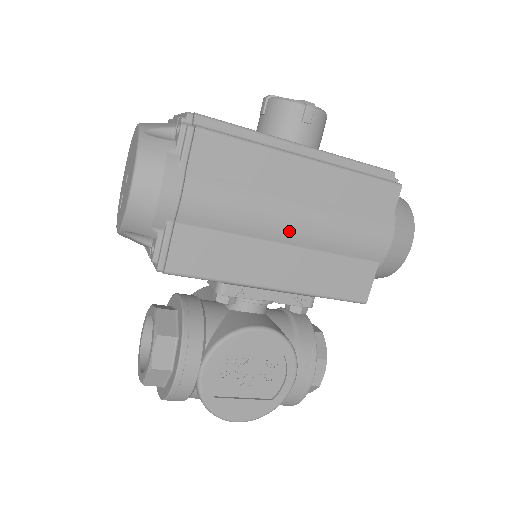
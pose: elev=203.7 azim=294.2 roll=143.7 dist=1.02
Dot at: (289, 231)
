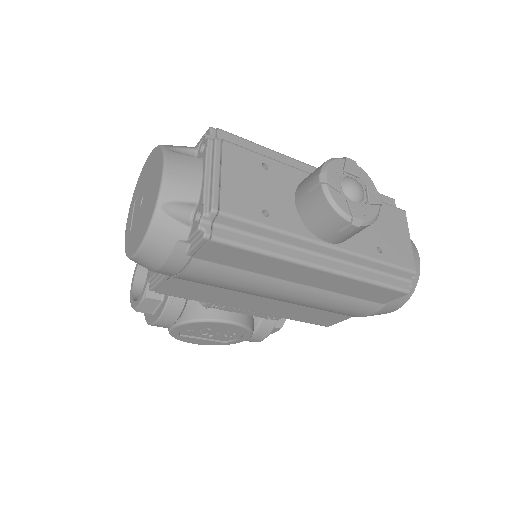
Dot at: (277, 298)
